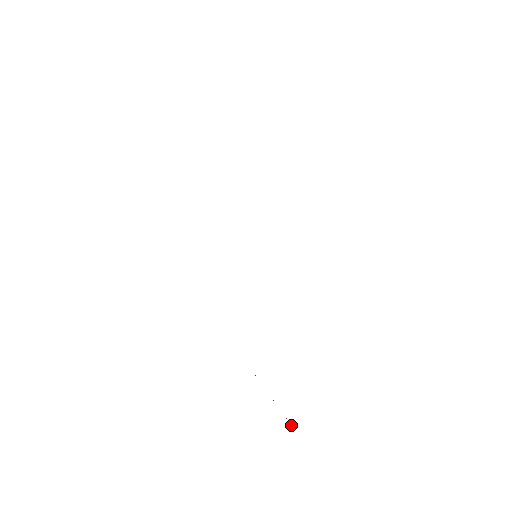
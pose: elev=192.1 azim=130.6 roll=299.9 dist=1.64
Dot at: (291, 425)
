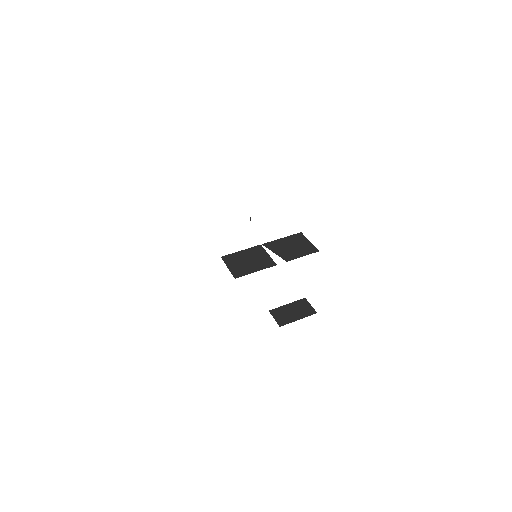
Dot at: occluded
